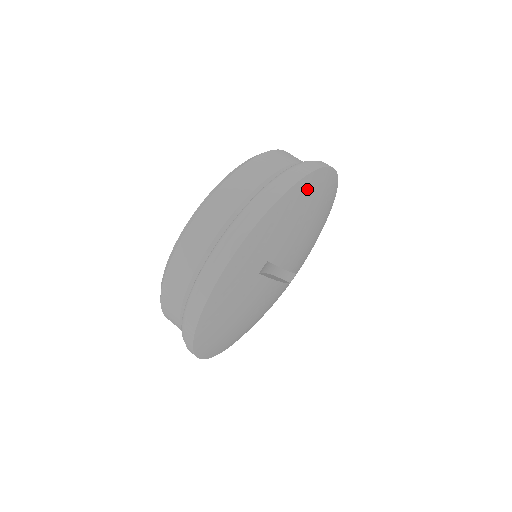
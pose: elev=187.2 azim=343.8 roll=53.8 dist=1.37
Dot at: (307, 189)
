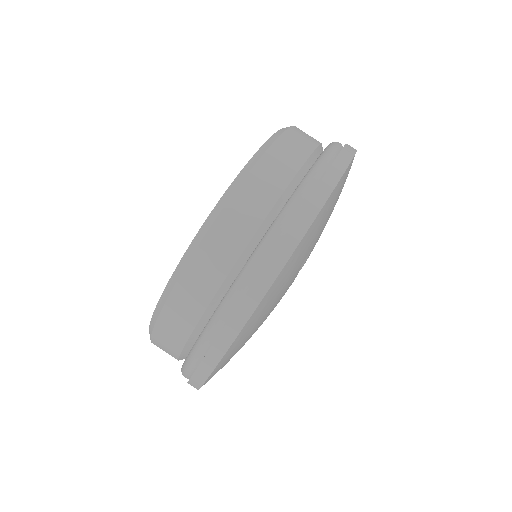
Dot at: occluded
